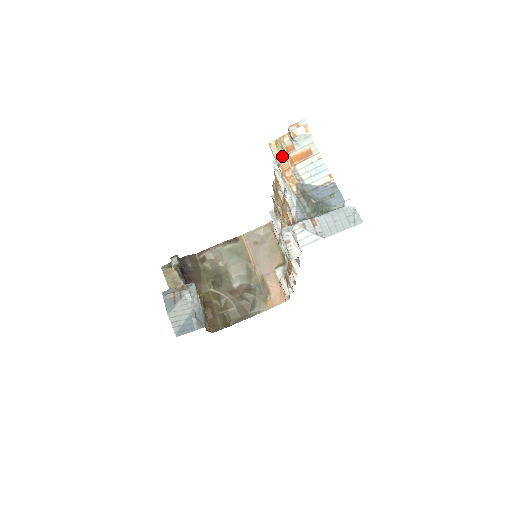
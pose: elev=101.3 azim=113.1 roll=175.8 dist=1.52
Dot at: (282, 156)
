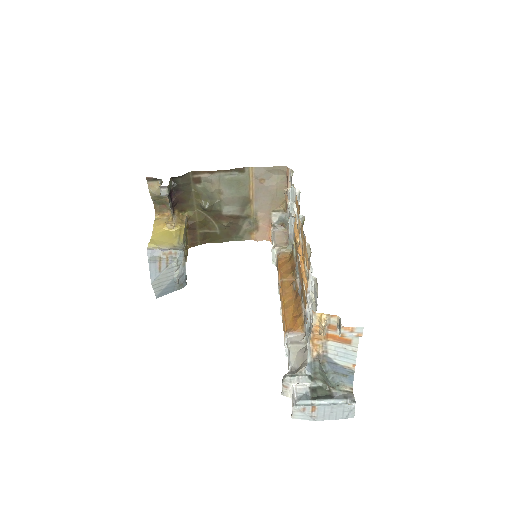
Dot at: (320, 331)
